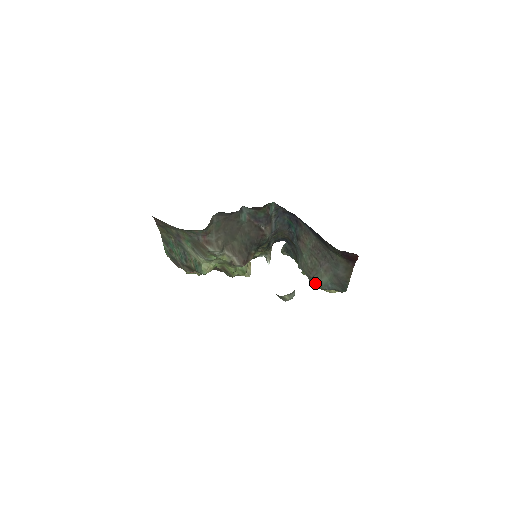
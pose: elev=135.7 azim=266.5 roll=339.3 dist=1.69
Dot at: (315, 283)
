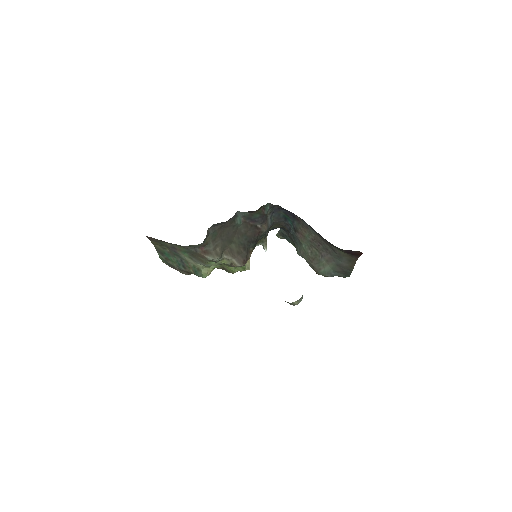
Dot at: (317, 271)
